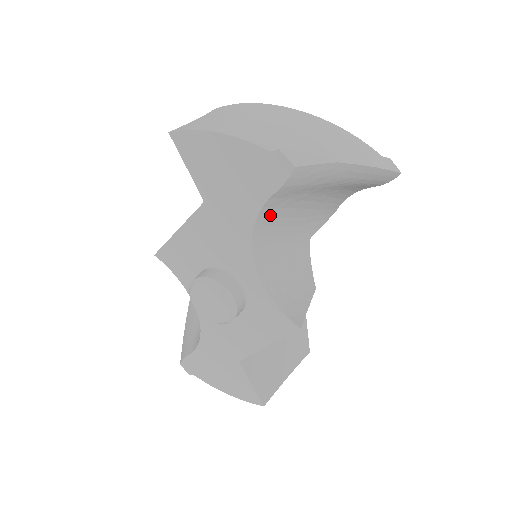
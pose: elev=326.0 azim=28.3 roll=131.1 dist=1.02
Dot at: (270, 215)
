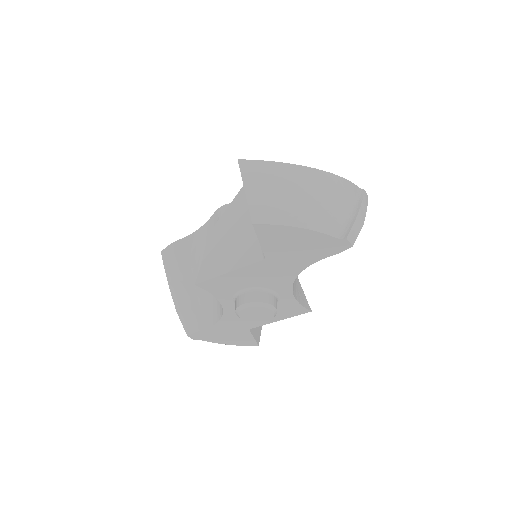
Dot at: occluded
